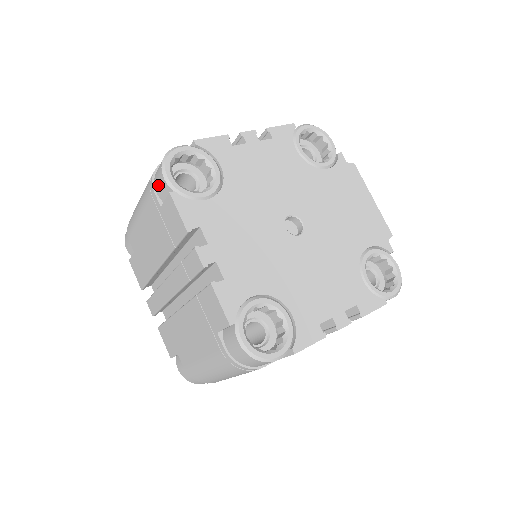
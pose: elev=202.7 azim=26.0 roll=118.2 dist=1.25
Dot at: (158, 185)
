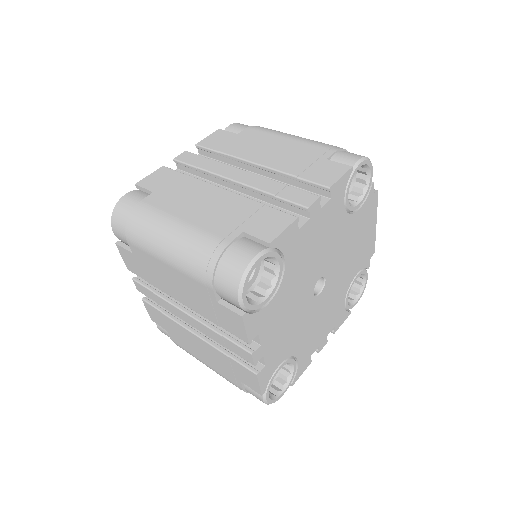
Dot at: (223, 292)
